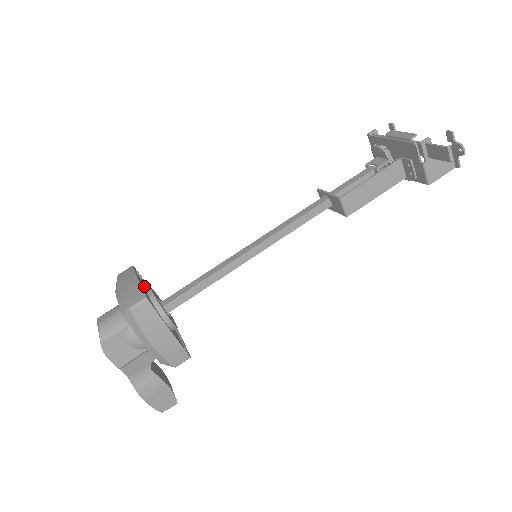
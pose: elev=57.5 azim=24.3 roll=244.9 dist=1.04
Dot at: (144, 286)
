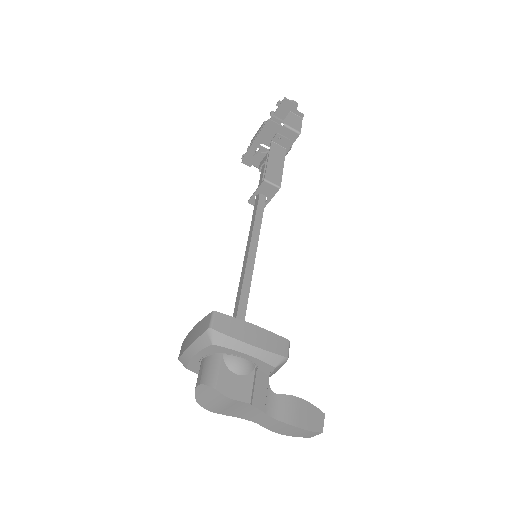
Dot at: occluded
